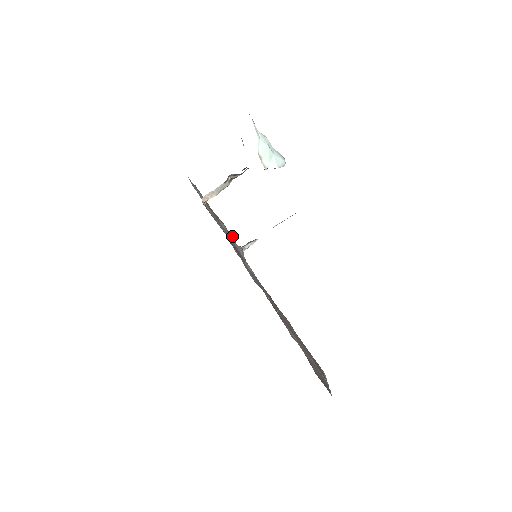
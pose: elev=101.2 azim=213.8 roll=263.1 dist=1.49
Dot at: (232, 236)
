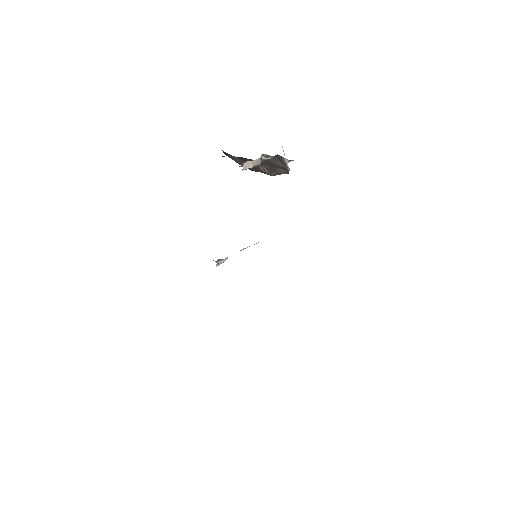
Dot at: occluded
